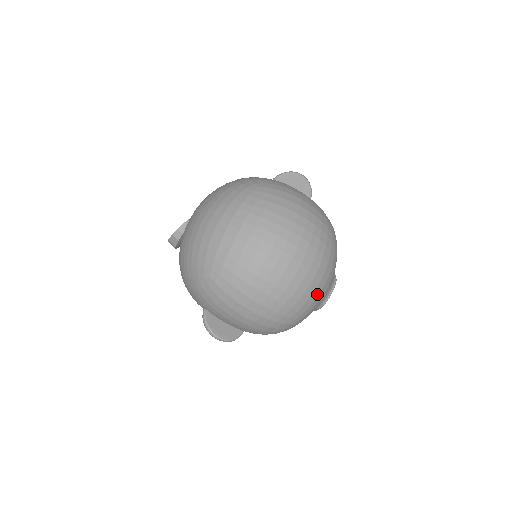
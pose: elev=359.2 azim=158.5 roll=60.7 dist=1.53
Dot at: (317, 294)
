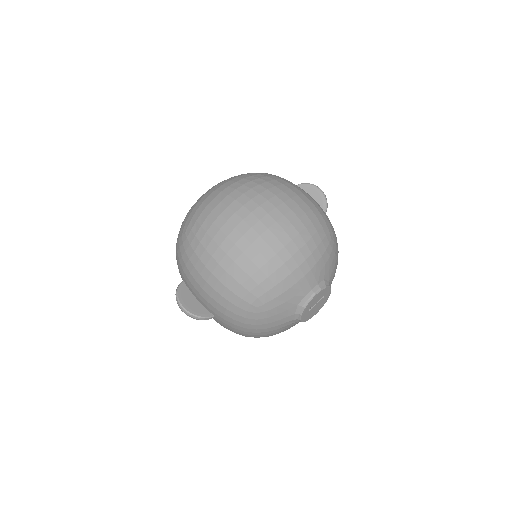
Dot at: (284, 274)
